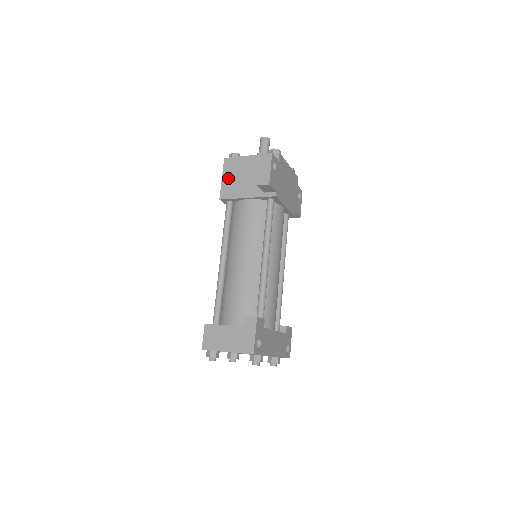
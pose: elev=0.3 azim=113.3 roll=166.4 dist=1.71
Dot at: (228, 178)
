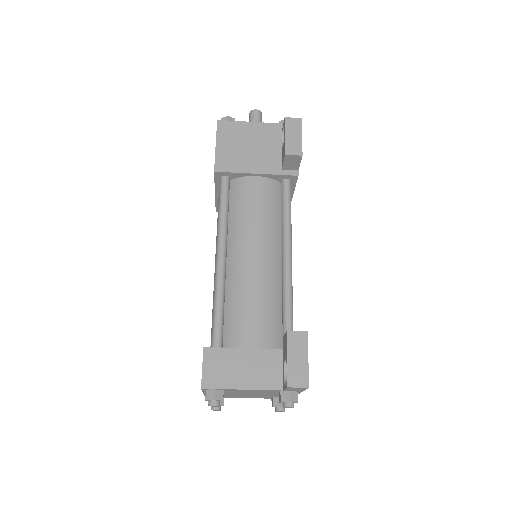
Dot at: (226, 145)
